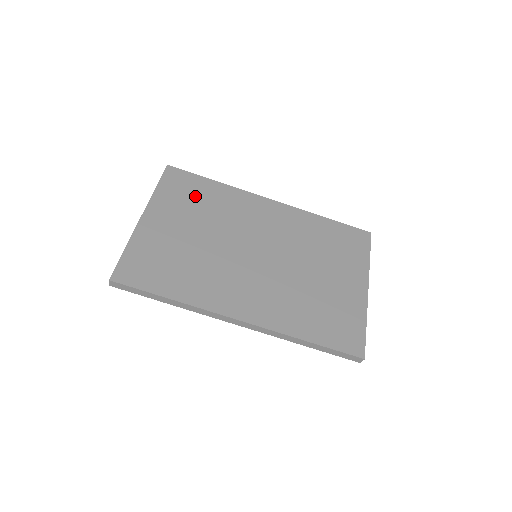
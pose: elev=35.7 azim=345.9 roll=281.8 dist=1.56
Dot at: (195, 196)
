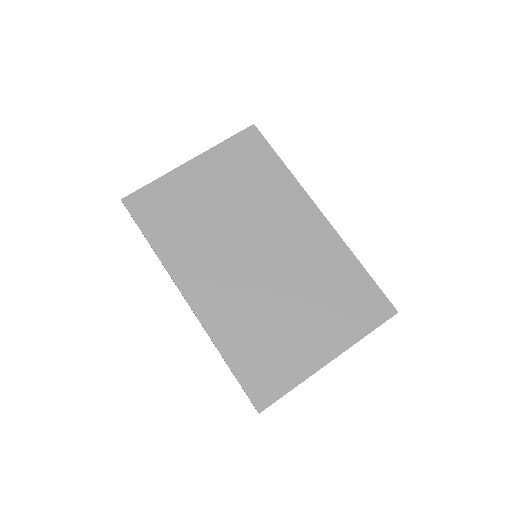
Dot at: (251, 168)
